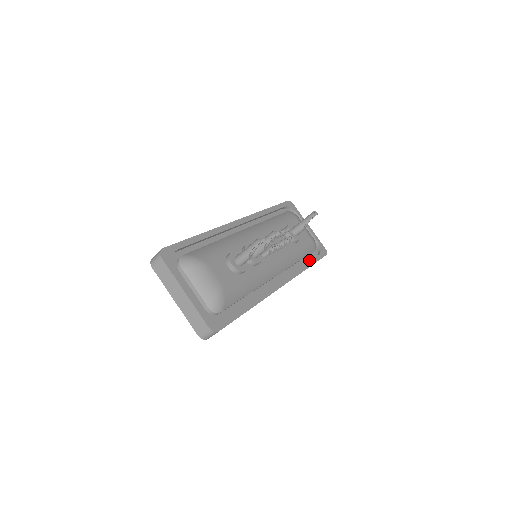
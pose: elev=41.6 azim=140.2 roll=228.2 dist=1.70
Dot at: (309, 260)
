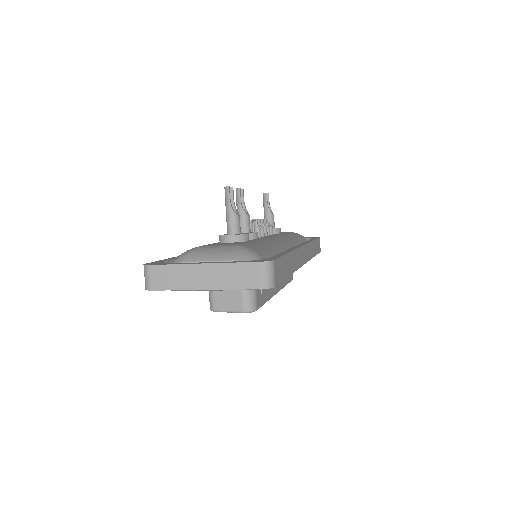
Dot at: occluded
